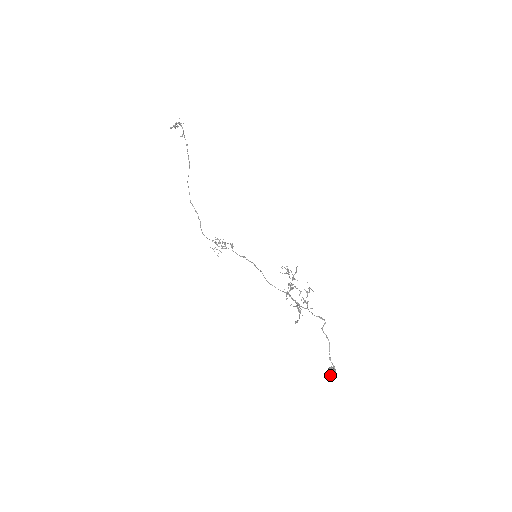
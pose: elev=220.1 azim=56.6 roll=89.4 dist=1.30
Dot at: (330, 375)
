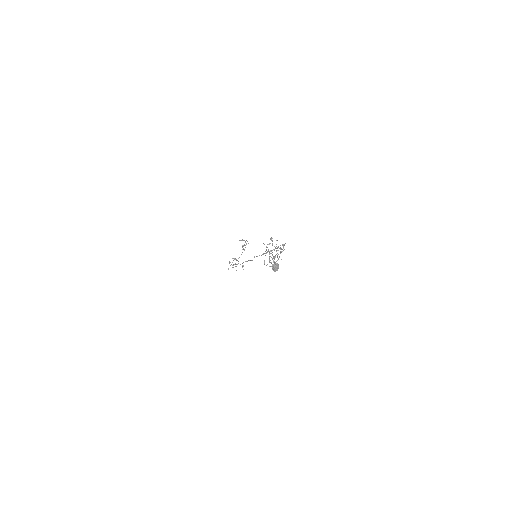
Dot at: (273, 266)
